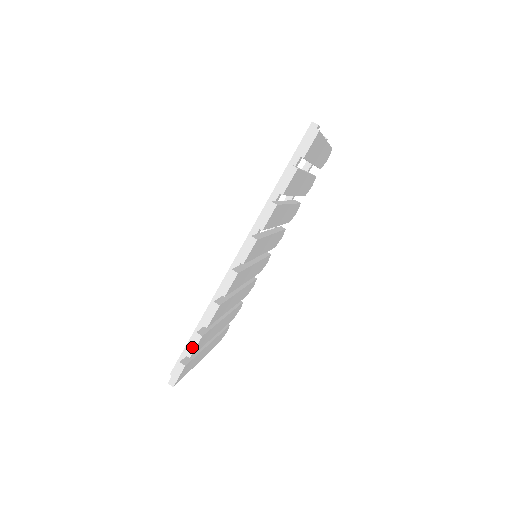
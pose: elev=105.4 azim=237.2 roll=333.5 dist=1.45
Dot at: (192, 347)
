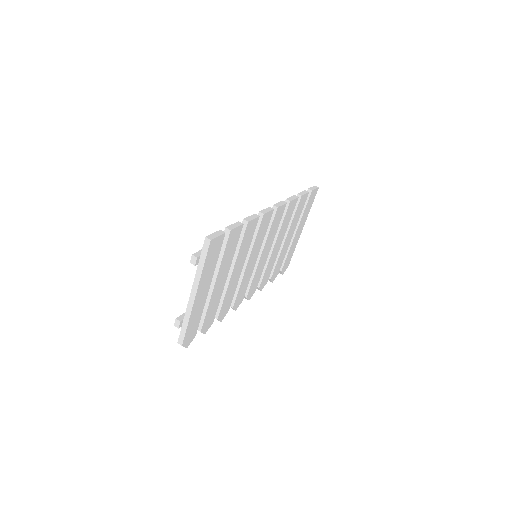
Dot at: (234, 226)
